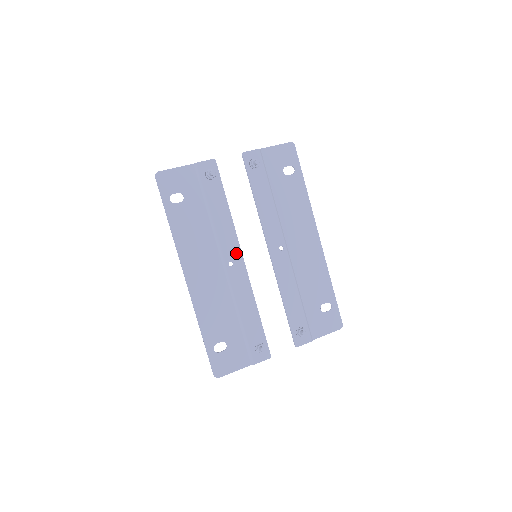
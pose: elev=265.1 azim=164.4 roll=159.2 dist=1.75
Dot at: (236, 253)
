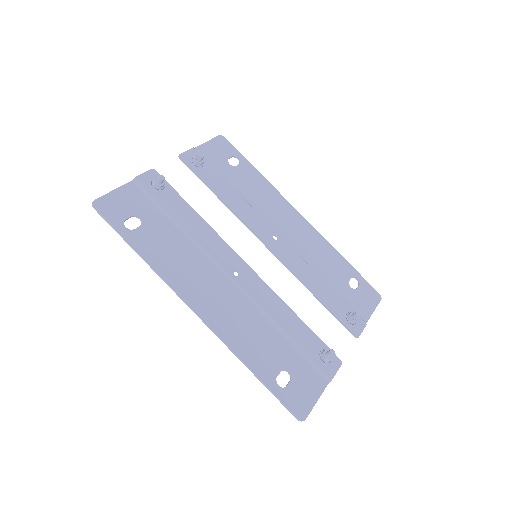
Dot at: (234, 260)
